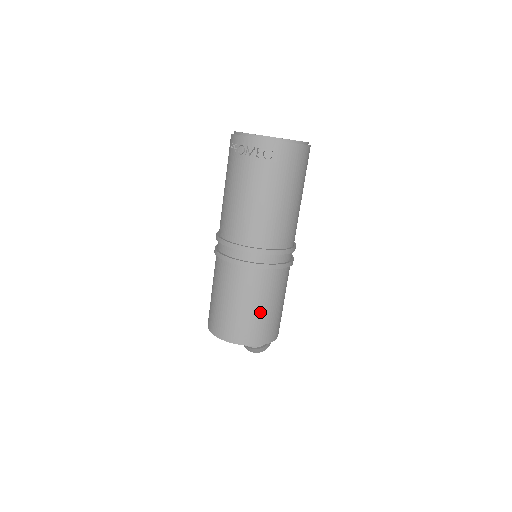
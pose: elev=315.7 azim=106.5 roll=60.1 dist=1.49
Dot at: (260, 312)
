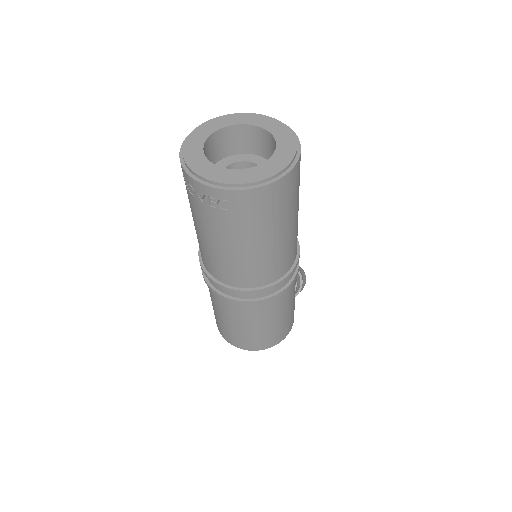
Dot at: (259, 330)
